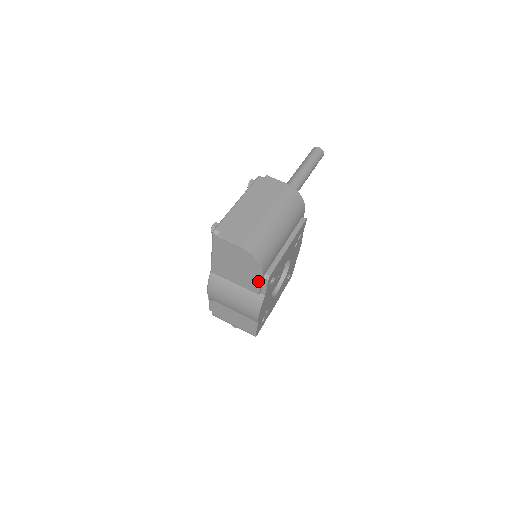
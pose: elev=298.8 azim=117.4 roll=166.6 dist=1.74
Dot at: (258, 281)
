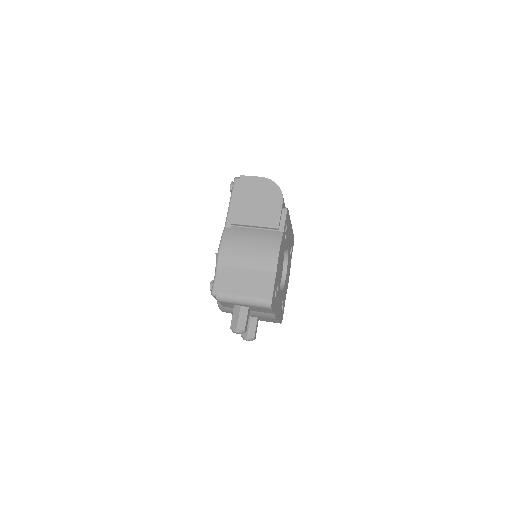
Dot at: (278, 210)
